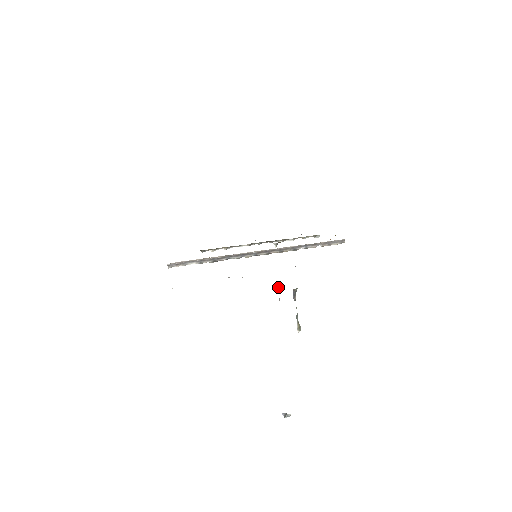
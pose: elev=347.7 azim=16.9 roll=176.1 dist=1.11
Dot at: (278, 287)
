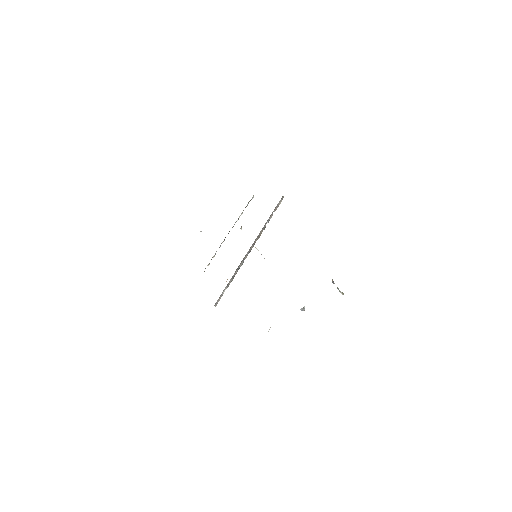
Dot at: occluded
